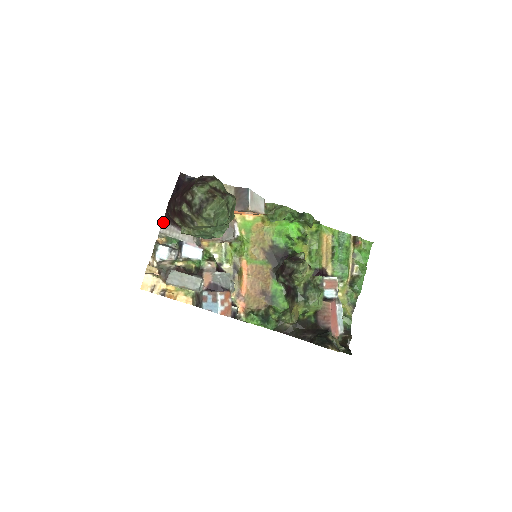
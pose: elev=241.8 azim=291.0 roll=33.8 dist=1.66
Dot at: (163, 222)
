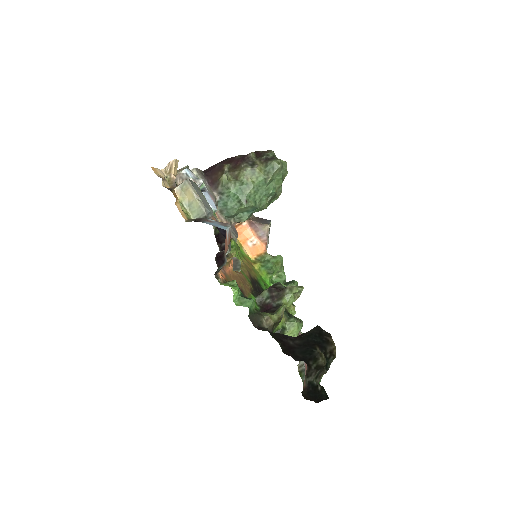
Dot at: (200, 170)
